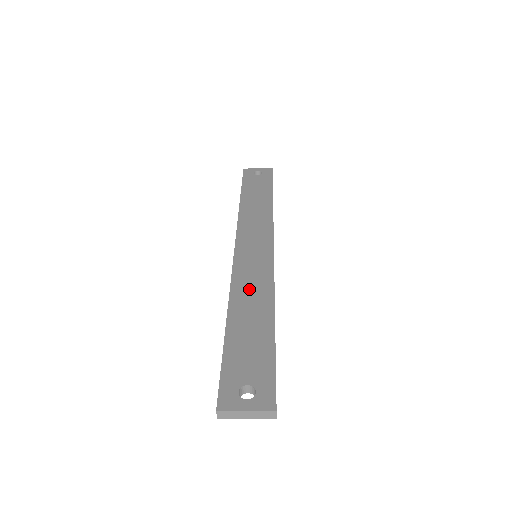
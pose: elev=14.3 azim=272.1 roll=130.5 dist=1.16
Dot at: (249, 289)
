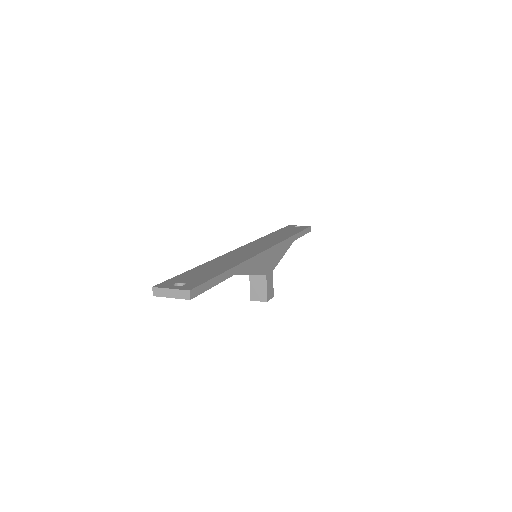
Dot at: (230, 258)
